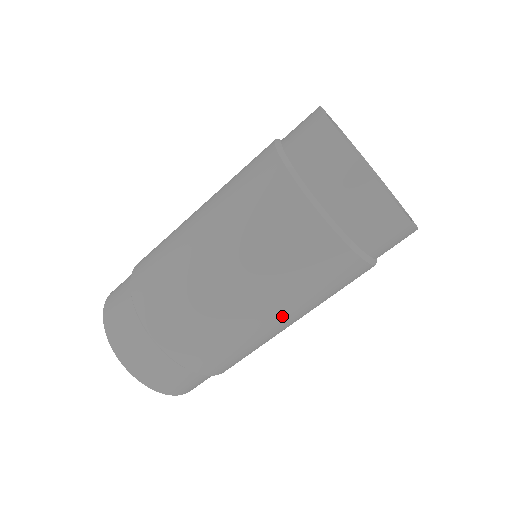
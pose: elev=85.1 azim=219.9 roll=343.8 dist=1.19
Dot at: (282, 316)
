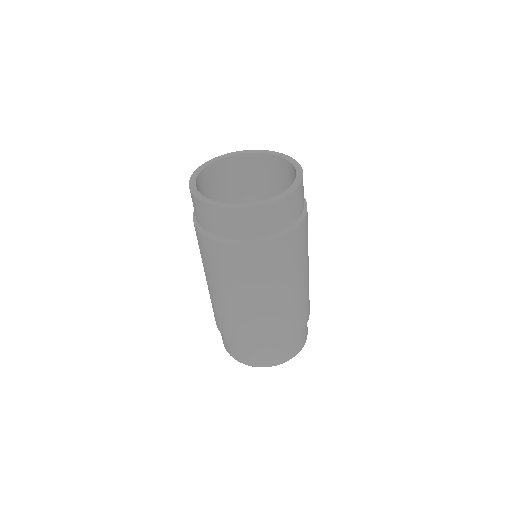
Dot at: (296, 283)
